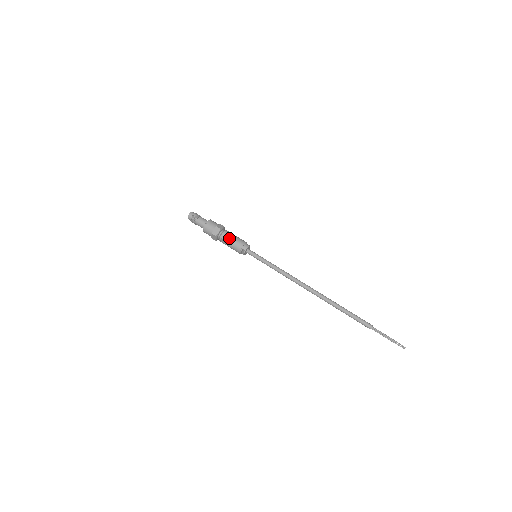
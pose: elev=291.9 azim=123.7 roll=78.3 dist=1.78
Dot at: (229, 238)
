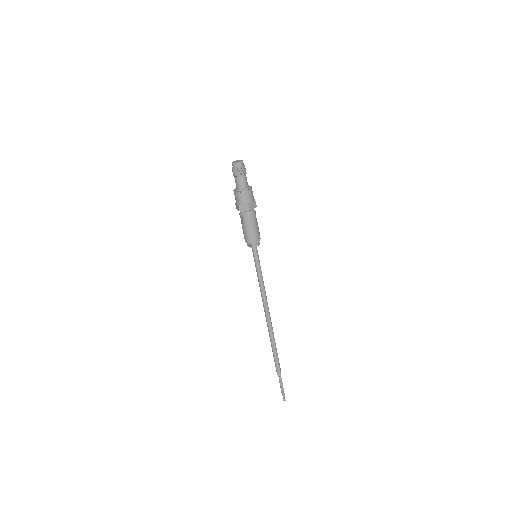
Dot at: (249, 225)
